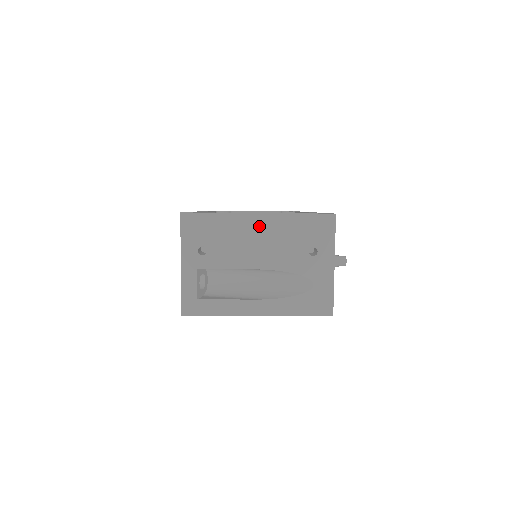
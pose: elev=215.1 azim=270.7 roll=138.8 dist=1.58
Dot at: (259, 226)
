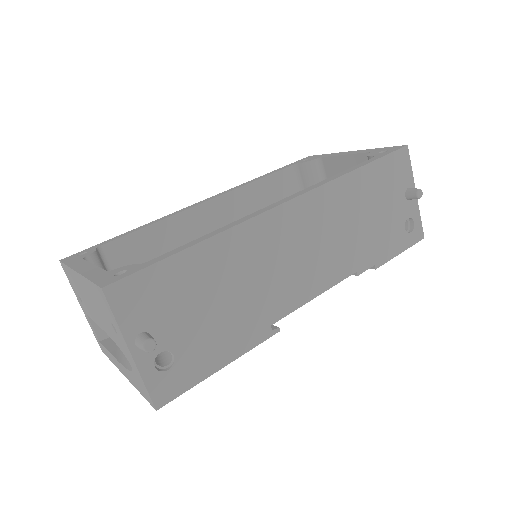
Dot at: (83, 286)
